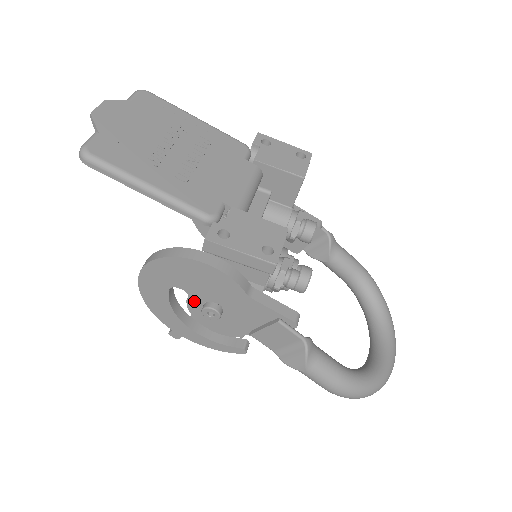
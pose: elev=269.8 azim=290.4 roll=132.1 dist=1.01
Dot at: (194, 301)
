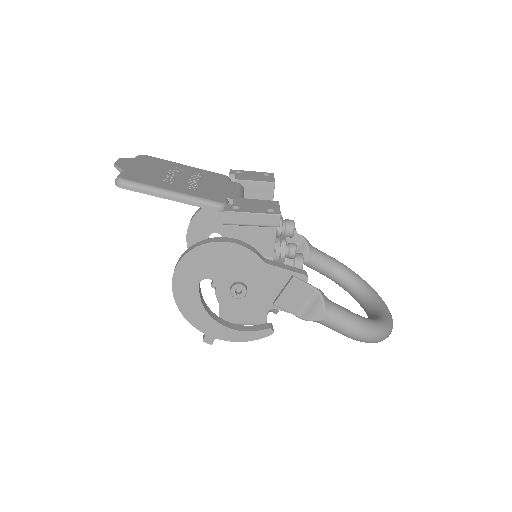
Dot at: (221, 288)
